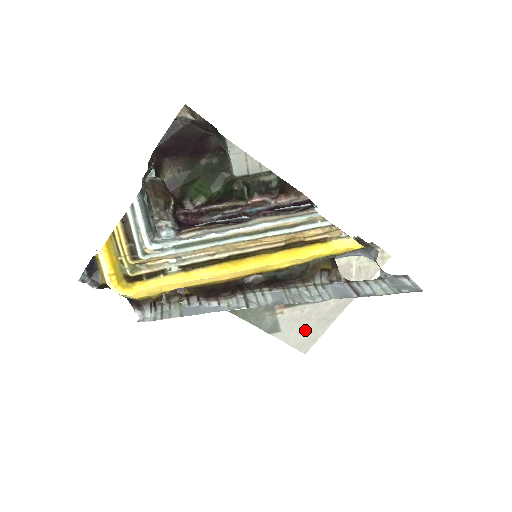
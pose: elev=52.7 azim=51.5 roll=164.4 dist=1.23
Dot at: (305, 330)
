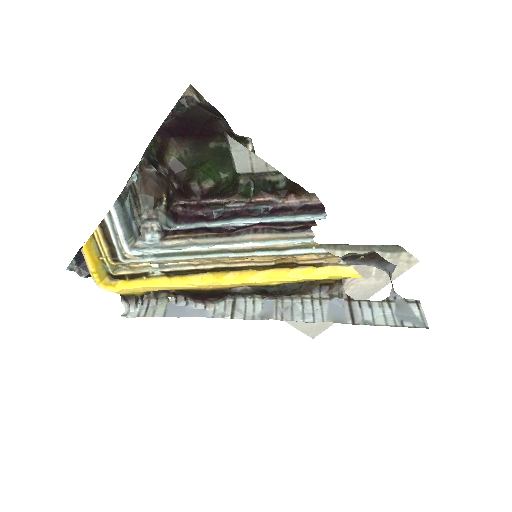
Dot at: occluded
